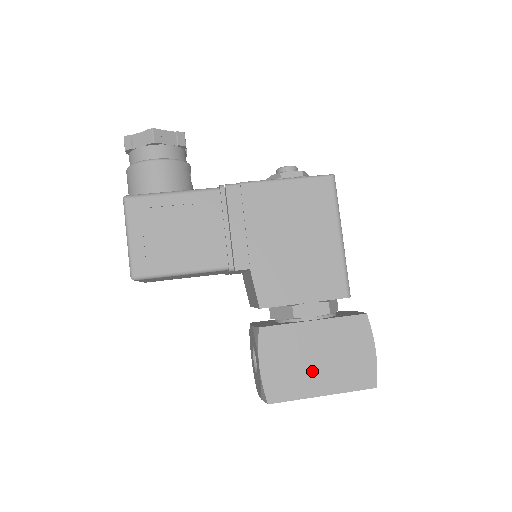
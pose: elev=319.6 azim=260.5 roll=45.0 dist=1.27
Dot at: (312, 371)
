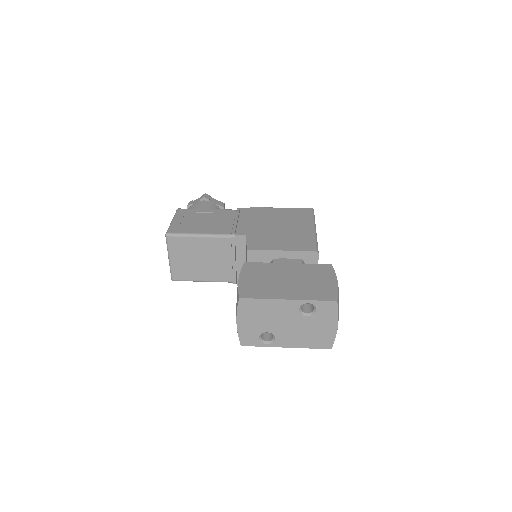
Dot at: (281, 286)
